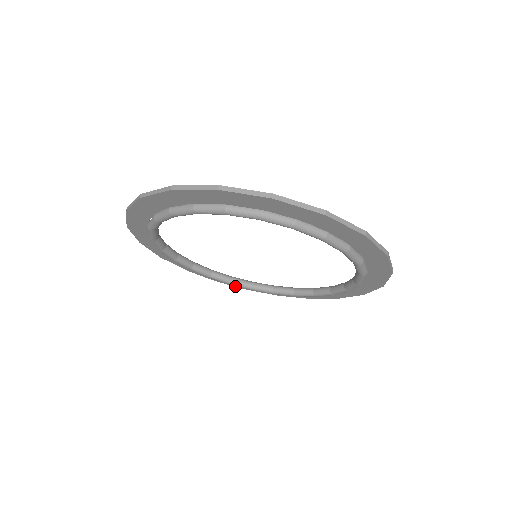
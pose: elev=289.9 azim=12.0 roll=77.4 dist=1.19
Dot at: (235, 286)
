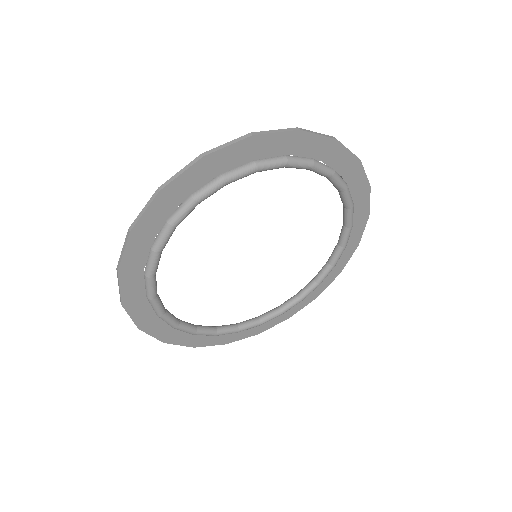
Dot at: occluded
